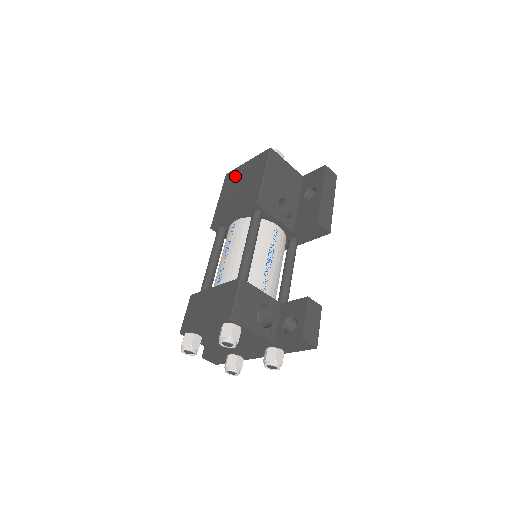
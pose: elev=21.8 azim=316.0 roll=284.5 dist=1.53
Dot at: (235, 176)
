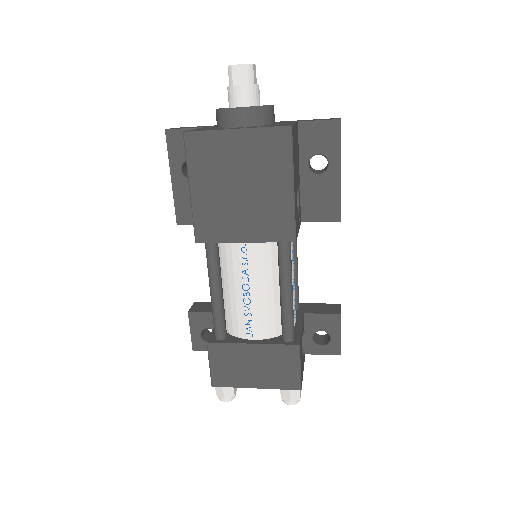
Dot at: (216, 153)
